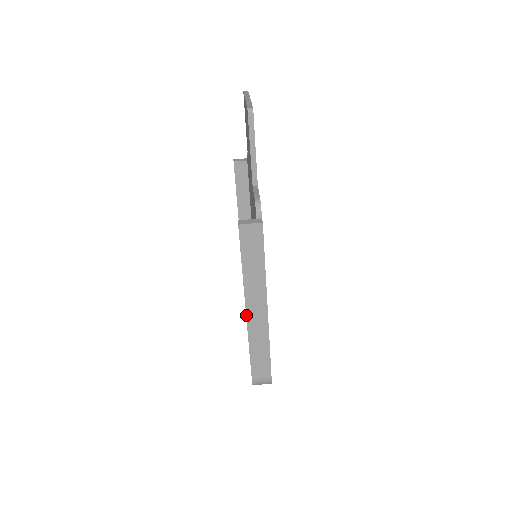
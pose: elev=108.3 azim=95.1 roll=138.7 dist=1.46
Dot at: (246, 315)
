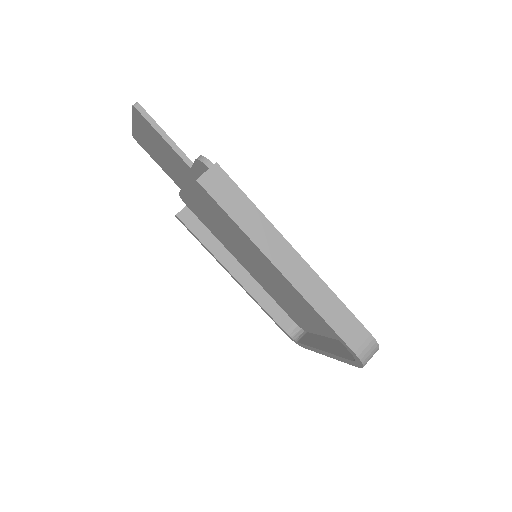
Dot at: (283, 275)
